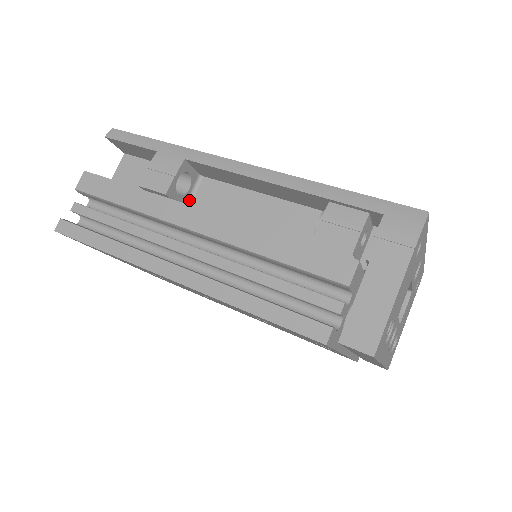
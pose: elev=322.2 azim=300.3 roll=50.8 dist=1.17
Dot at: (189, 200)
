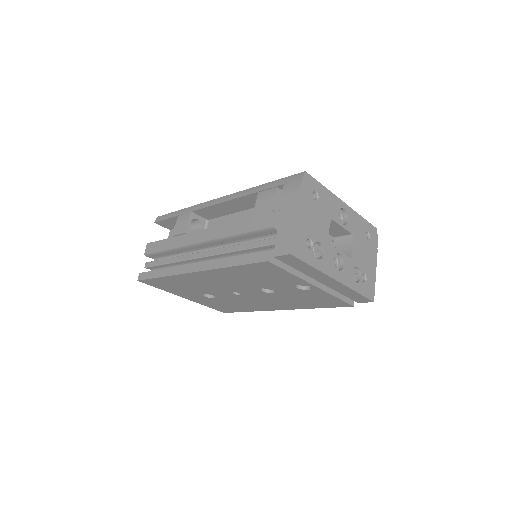
Dot at: occluded
